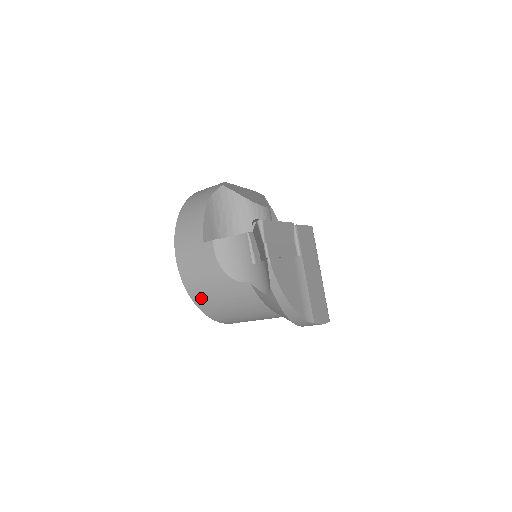
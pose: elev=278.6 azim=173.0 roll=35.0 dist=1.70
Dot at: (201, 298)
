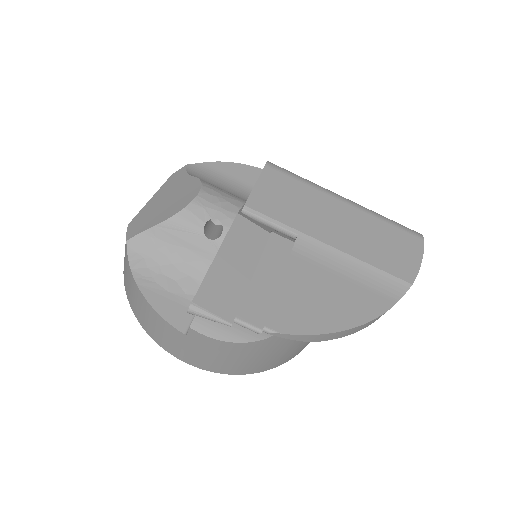
Dot at: (261, 367)
